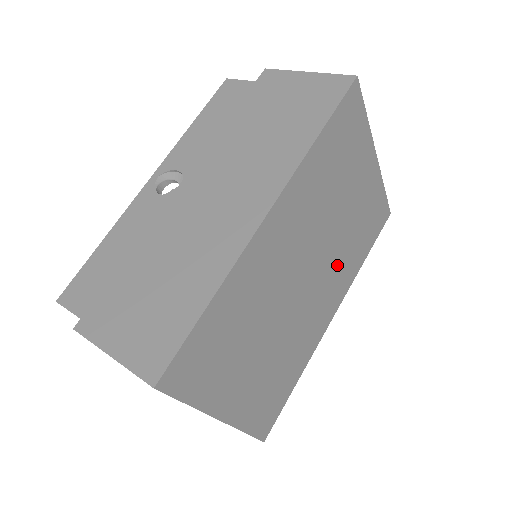
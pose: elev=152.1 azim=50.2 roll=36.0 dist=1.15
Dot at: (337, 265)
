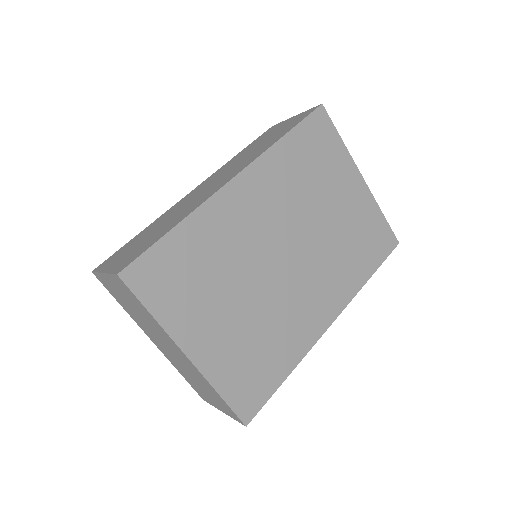
Dot at: (328, 265)
